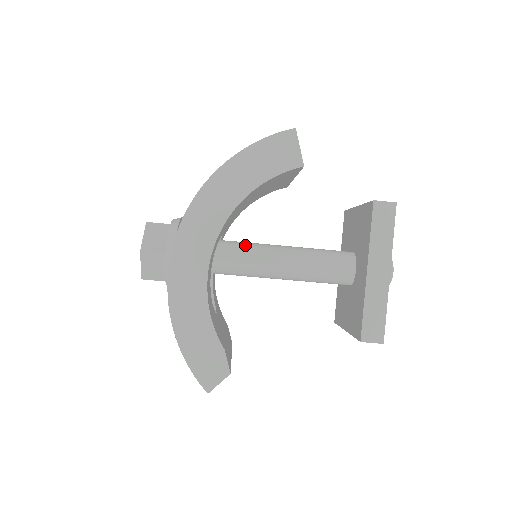
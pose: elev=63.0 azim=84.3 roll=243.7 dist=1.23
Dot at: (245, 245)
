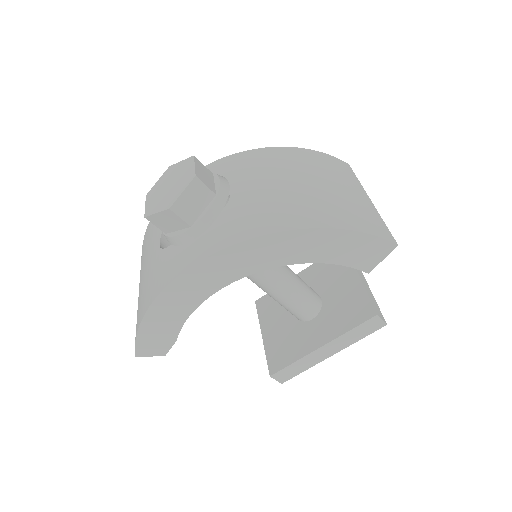
Dot at: occluded
